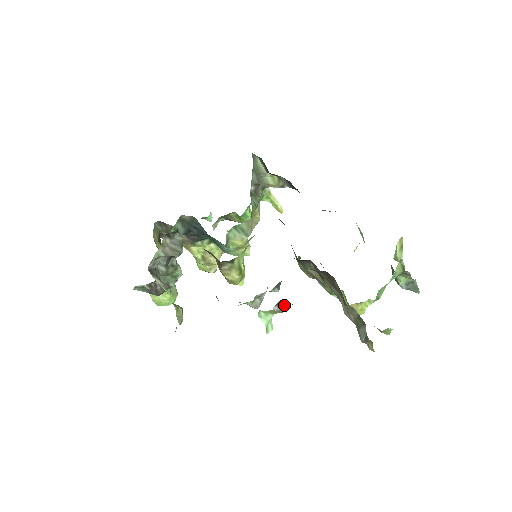
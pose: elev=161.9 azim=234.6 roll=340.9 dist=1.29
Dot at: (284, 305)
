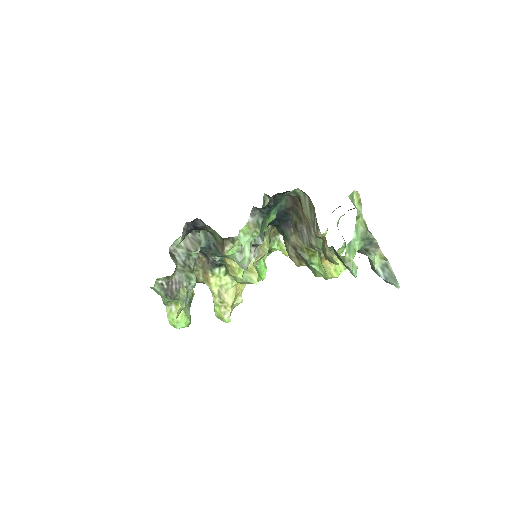
Dot at: (257, 216)
